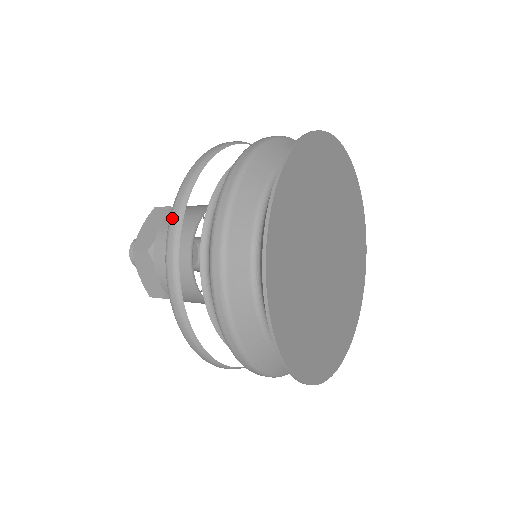
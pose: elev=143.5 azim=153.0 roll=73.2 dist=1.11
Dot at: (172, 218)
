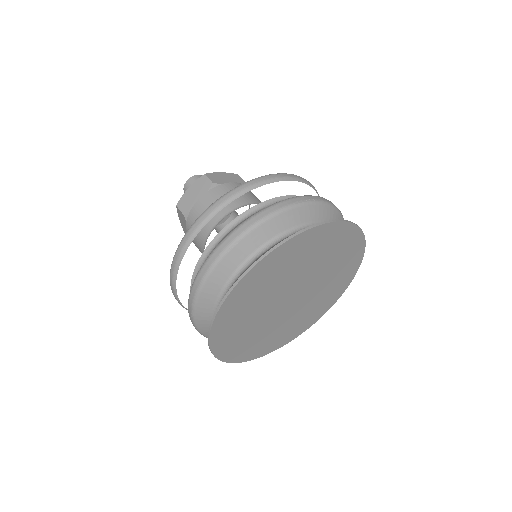
Dot at: (182, 242)
